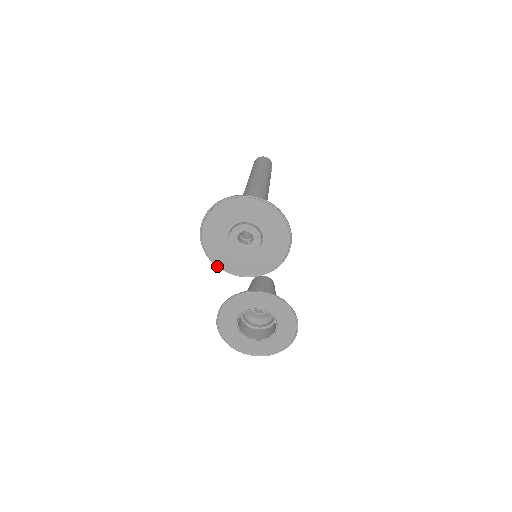
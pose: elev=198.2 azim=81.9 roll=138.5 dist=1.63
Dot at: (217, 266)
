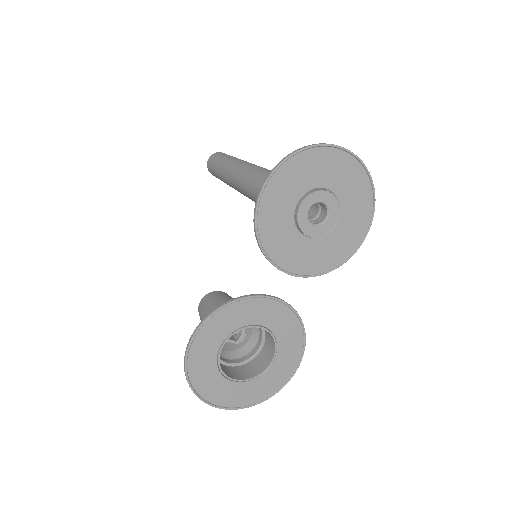
Dot at: (258, 238)
